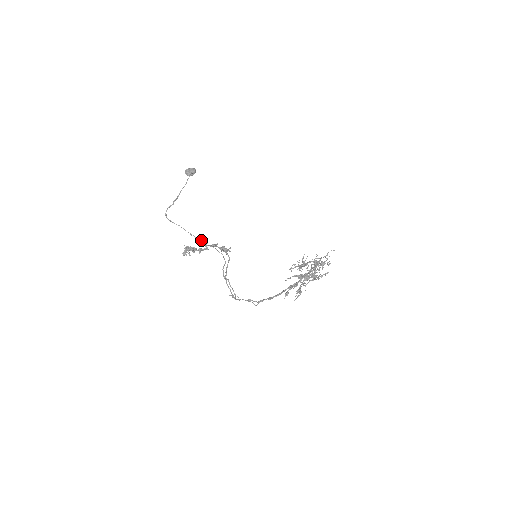
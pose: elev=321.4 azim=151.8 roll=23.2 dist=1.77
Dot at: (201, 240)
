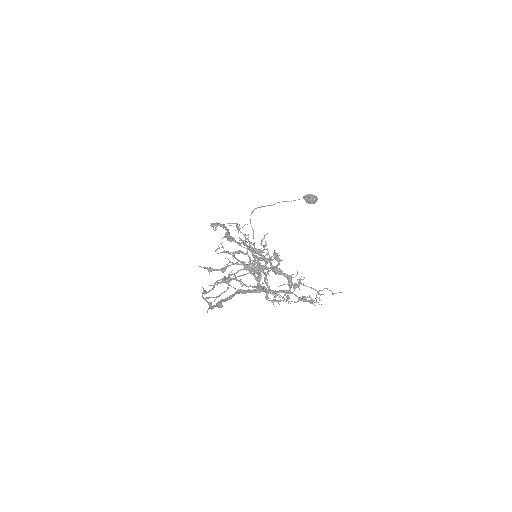
Dot at: occluded
